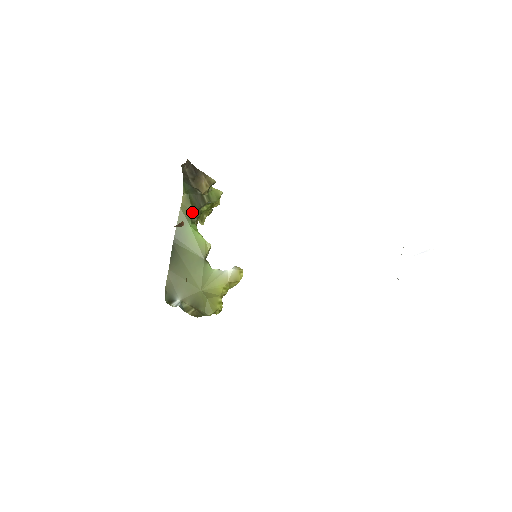
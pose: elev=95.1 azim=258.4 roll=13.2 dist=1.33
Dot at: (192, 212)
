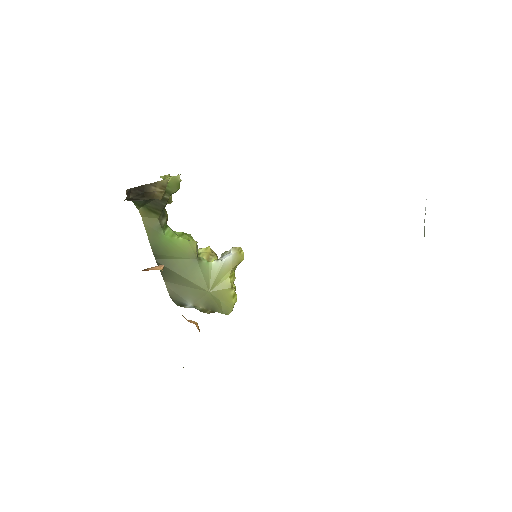
Dot at: (158, 219)
